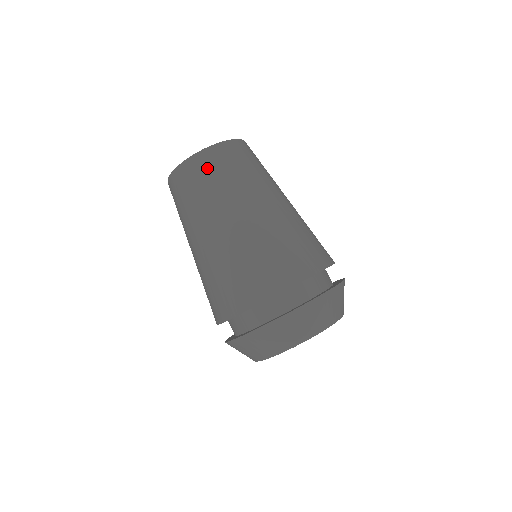
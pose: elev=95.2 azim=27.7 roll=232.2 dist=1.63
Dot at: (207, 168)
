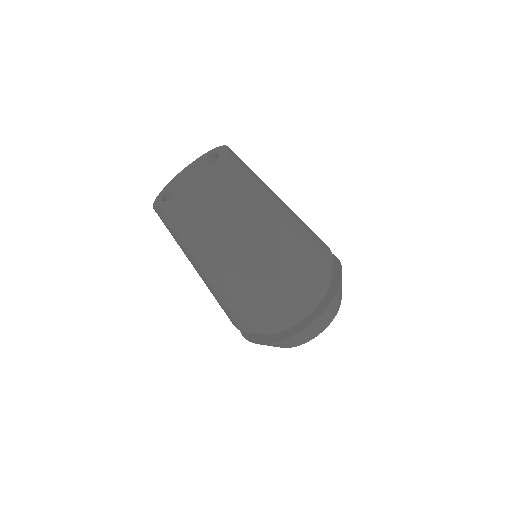
Dot at: (168, 226)
